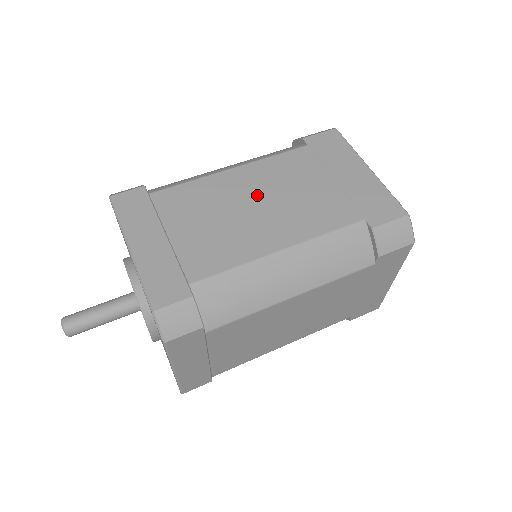
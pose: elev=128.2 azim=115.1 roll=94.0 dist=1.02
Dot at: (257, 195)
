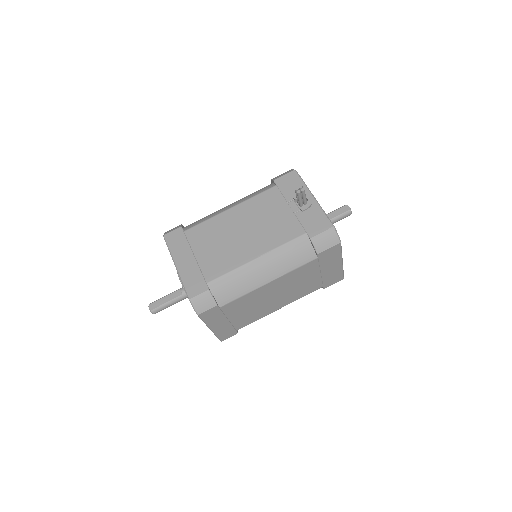
Dot at: (278, 292)
